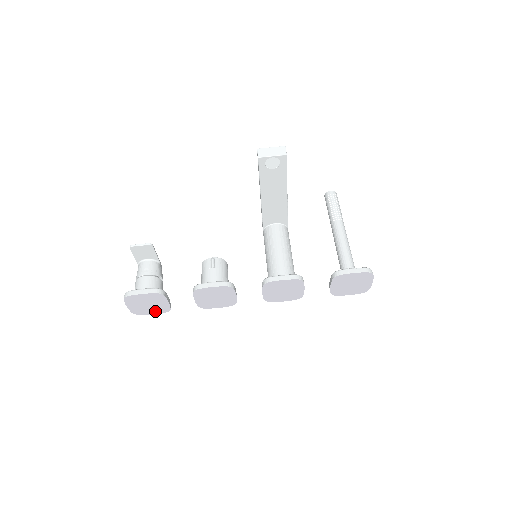
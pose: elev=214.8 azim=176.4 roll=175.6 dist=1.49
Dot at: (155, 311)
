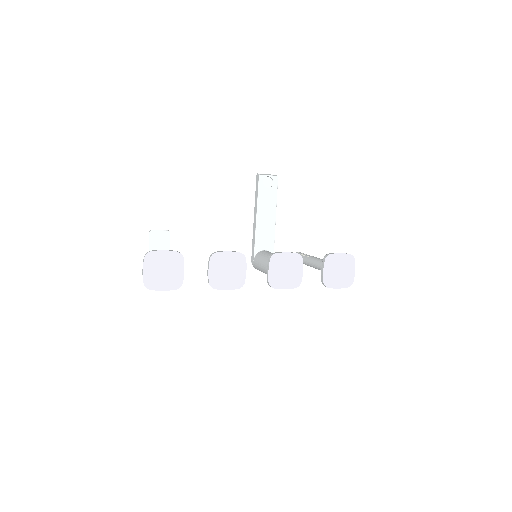
Dot at: (167, 285)
